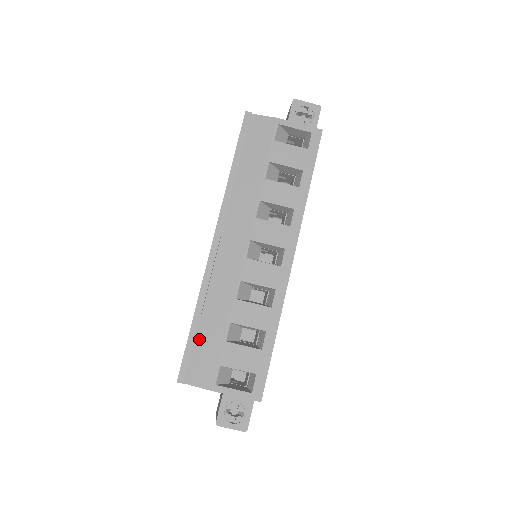
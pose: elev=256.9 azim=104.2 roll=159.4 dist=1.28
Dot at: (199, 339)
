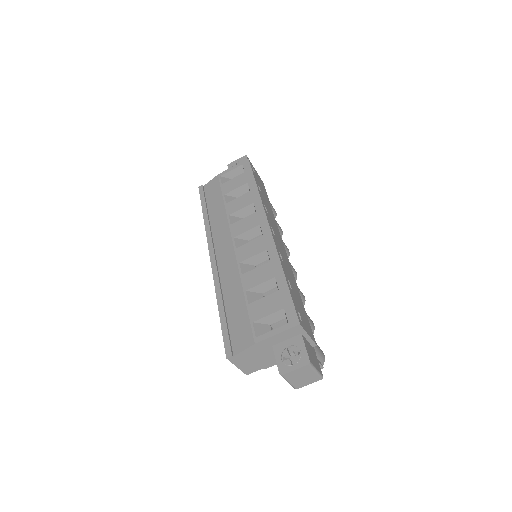
Dot at: (230, 319)
